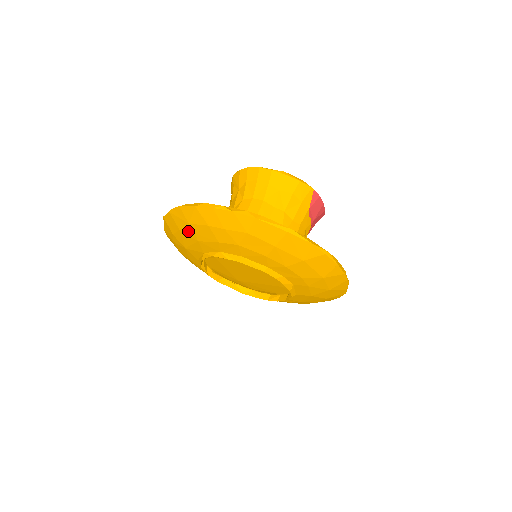
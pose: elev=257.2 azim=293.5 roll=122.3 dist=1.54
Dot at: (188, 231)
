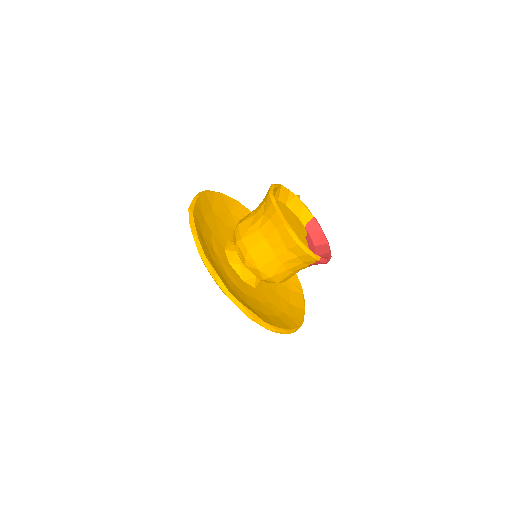
Dot at: occluded
